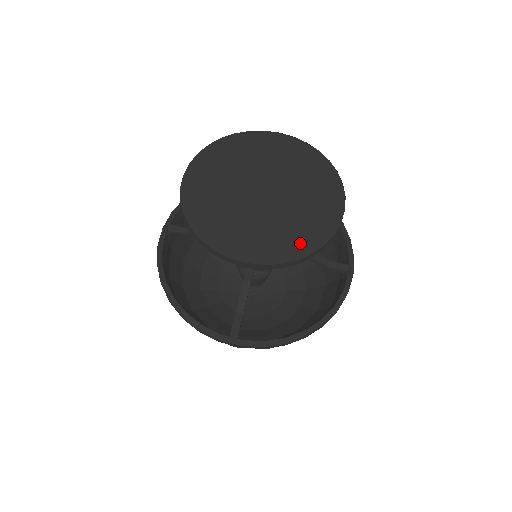
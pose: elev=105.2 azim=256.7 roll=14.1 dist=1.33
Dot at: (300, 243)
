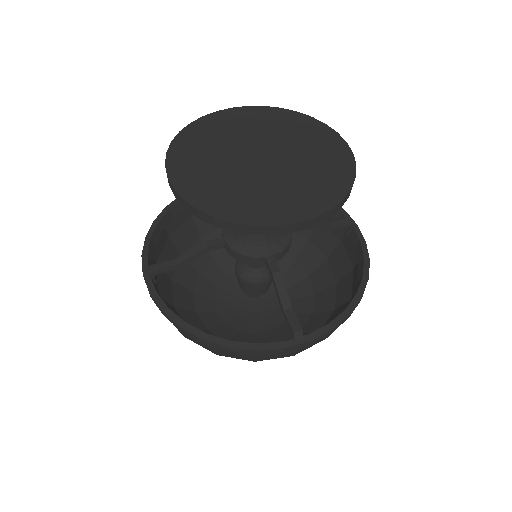
Dot at: (334, 183)
